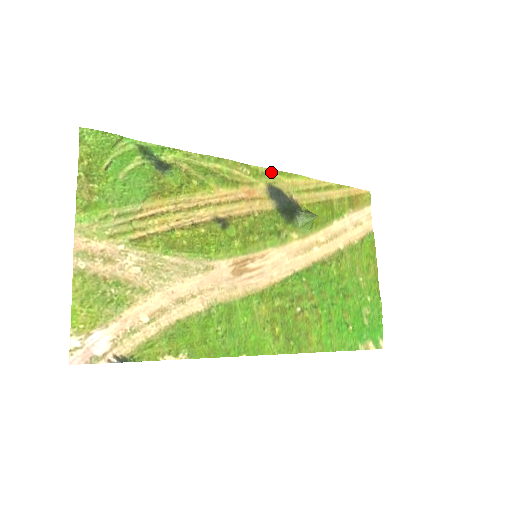
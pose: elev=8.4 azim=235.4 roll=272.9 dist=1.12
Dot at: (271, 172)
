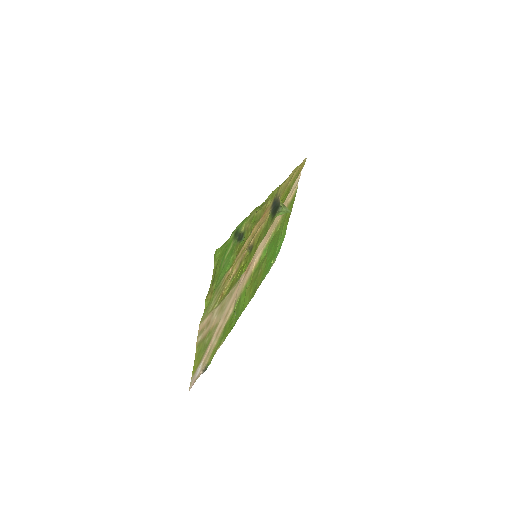
Dot at: (278, 188)
